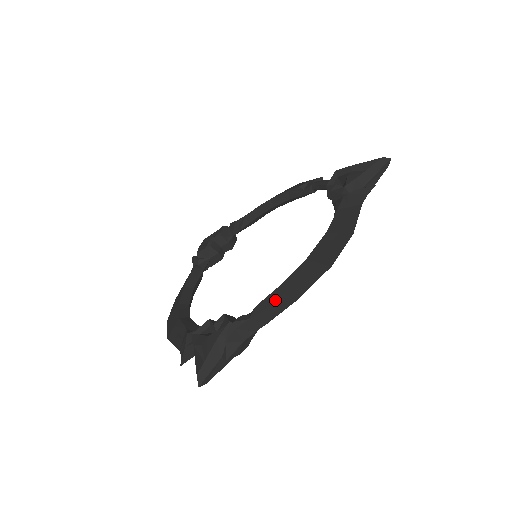
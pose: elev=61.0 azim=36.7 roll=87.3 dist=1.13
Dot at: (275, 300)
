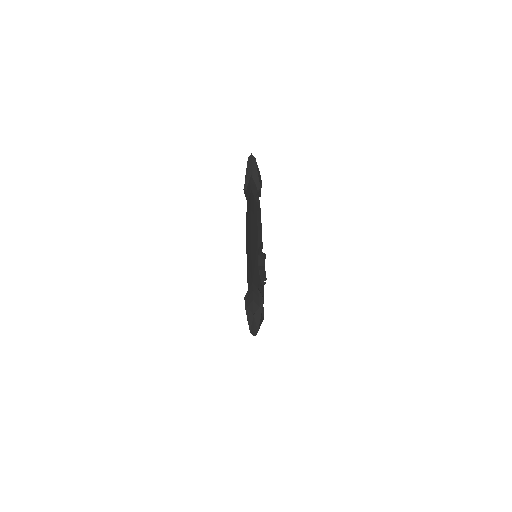
Dot at: (248, 270)
